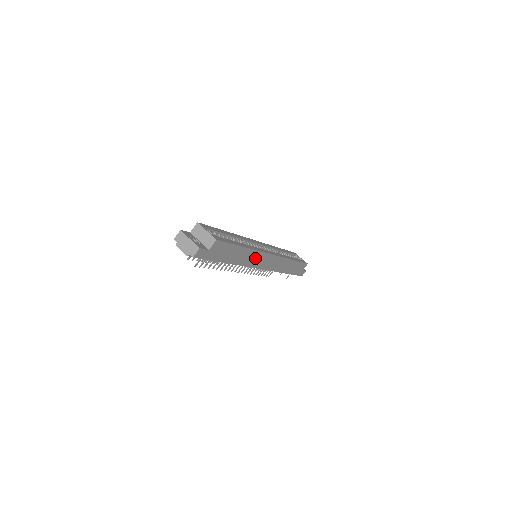
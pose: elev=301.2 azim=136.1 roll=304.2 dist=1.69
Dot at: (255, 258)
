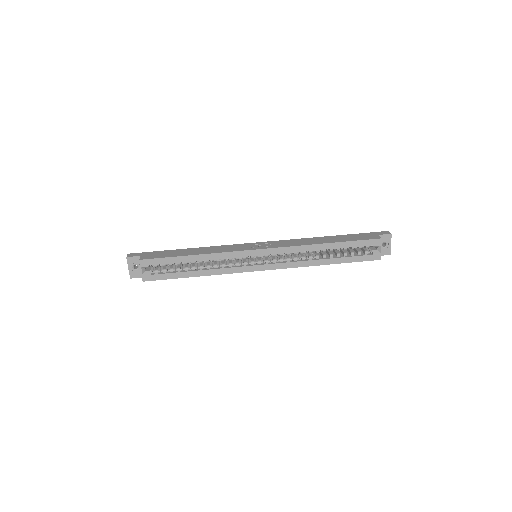
Dot at: occluded
